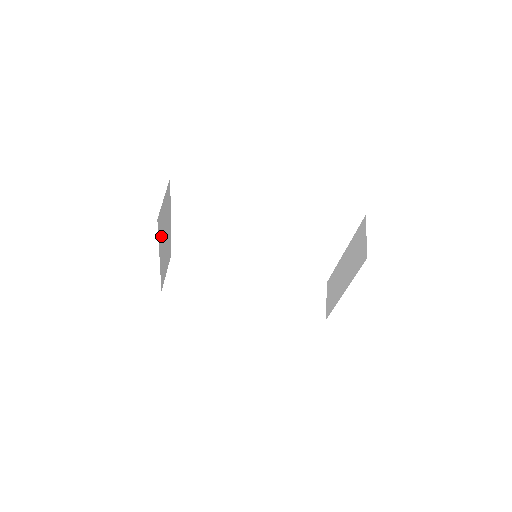
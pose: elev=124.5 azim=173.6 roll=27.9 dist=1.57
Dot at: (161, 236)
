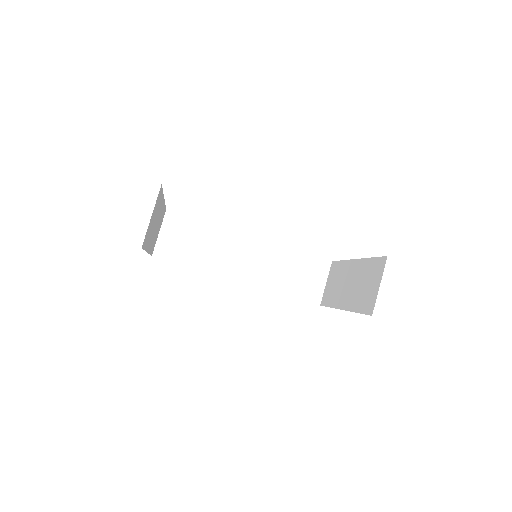
Dot at: (149, 238)
